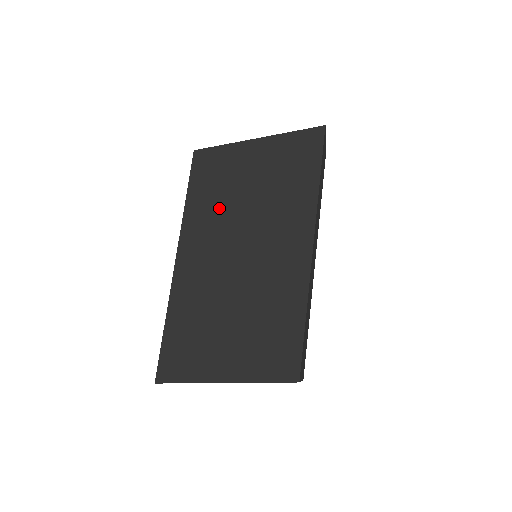
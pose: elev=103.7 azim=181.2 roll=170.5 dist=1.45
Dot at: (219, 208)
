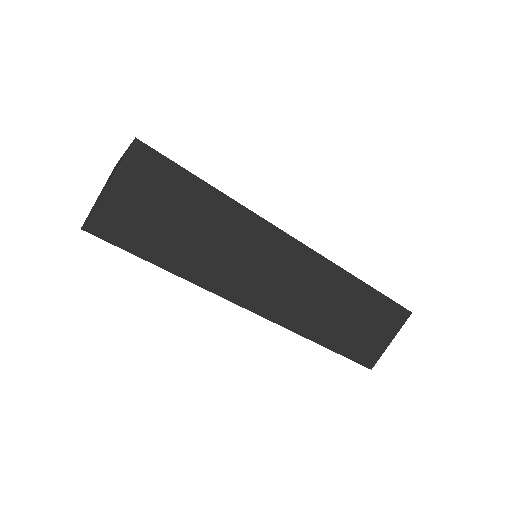
Dot at: occluded
